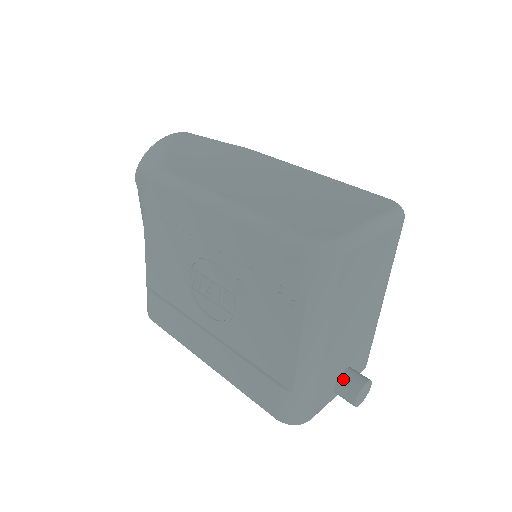
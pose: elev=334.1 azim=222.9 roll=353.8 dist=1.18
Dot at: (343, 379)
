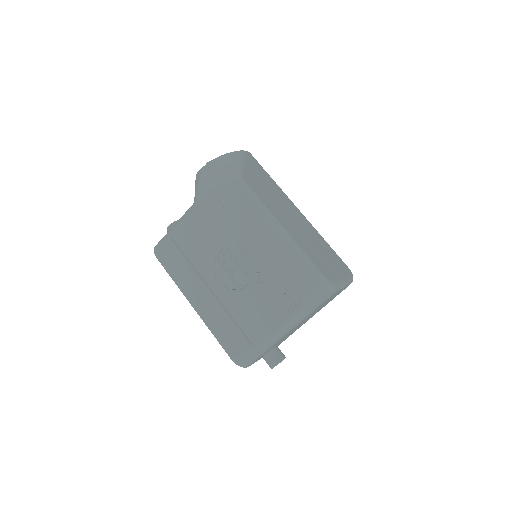
Dot at: (274, 351)
